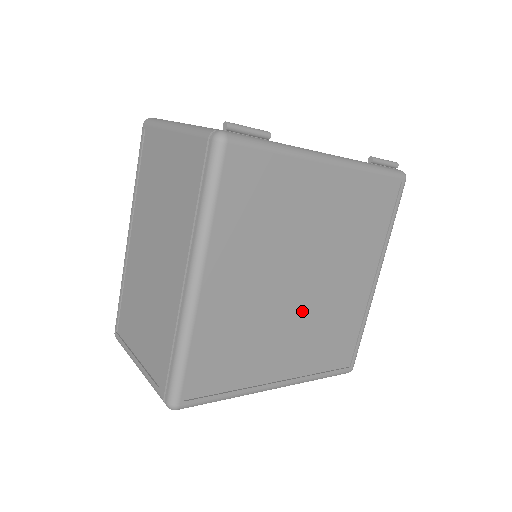
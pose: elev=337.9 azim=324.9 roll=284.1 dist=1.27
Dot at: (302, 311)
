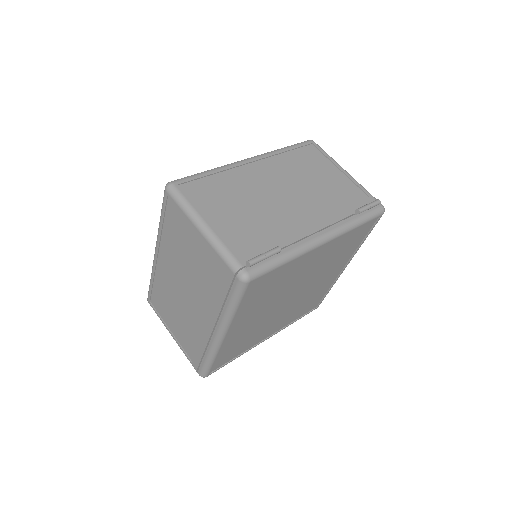
Dot at: (289, 307)
